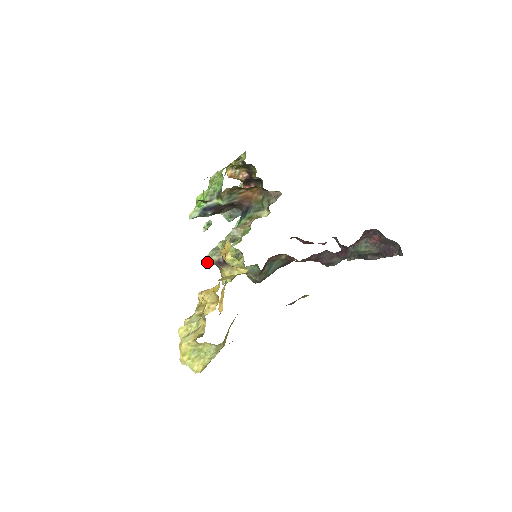
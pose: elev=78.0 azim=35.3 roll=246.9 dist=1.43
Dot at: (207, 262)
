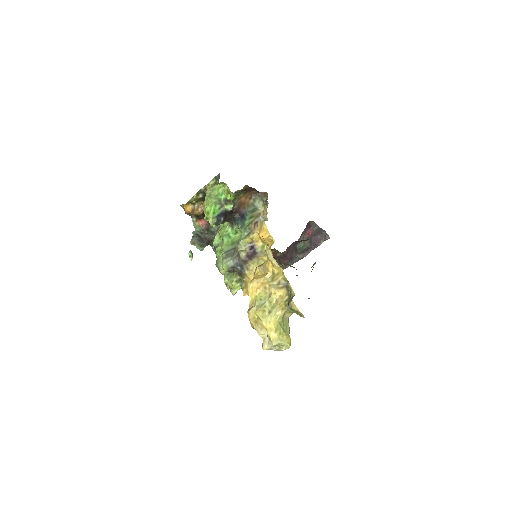
Dot at: (227, 268)
